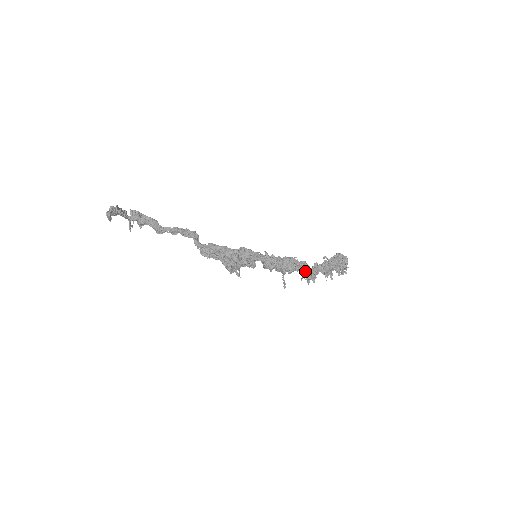
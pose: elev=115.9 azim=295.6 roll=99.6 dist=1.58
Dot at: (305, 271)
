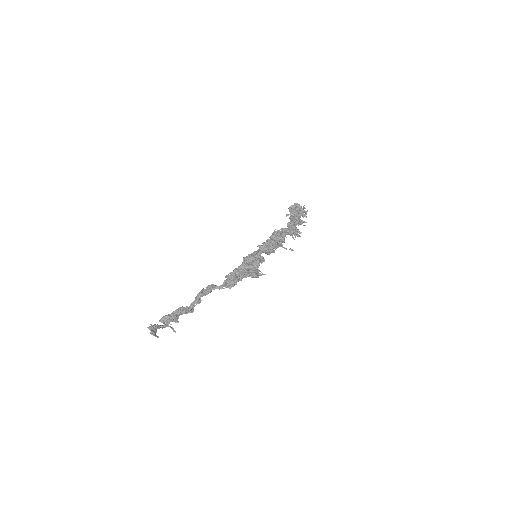
Dot at: (289, 232)
